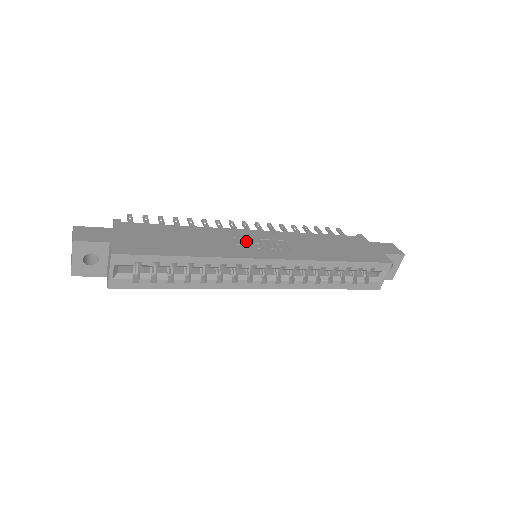
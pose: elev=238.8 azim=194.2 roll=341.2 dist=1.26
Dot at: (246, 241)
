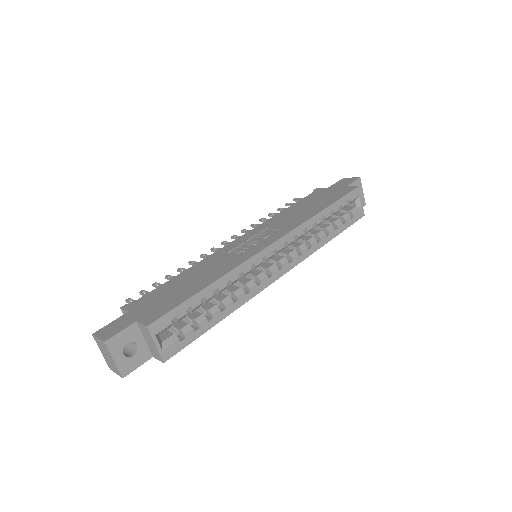
Dot at: (240, 247)
